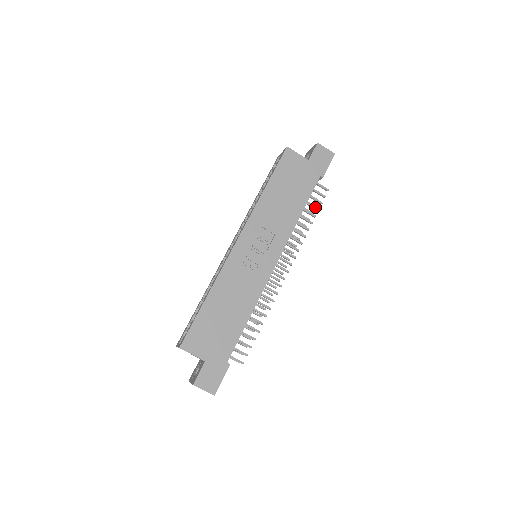
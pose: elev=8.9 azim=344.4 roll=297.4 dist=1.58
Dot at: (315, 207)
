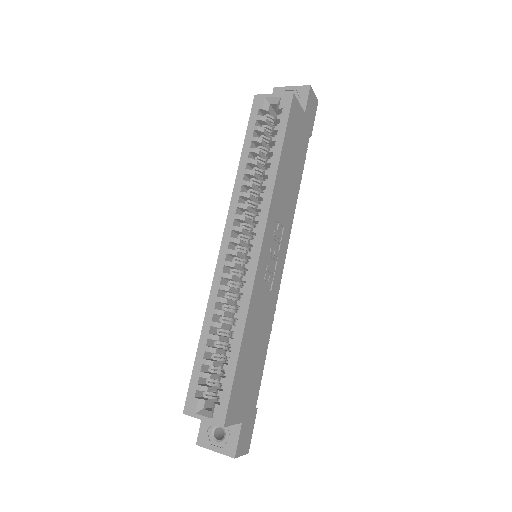
Dot at: occluded
